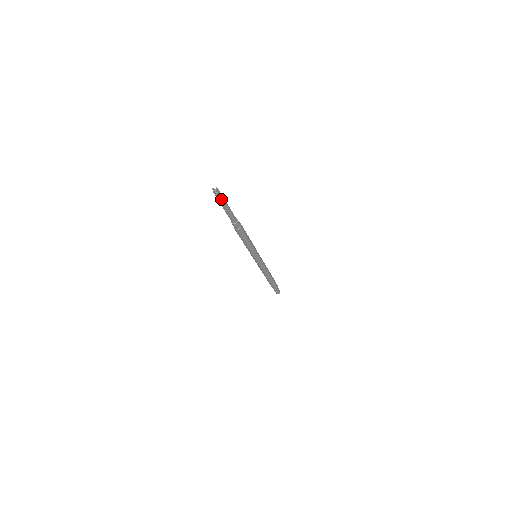
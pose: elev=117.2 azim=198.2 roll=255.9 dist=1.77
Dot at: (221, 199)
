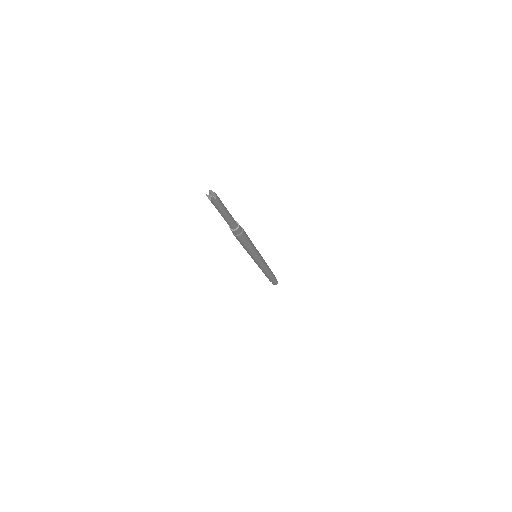
Dot at: (220, 204)
